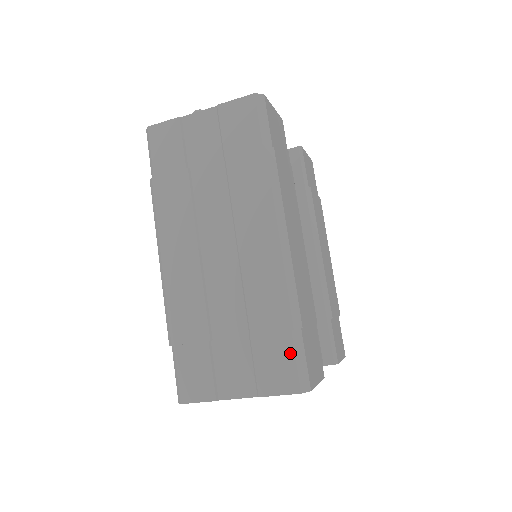
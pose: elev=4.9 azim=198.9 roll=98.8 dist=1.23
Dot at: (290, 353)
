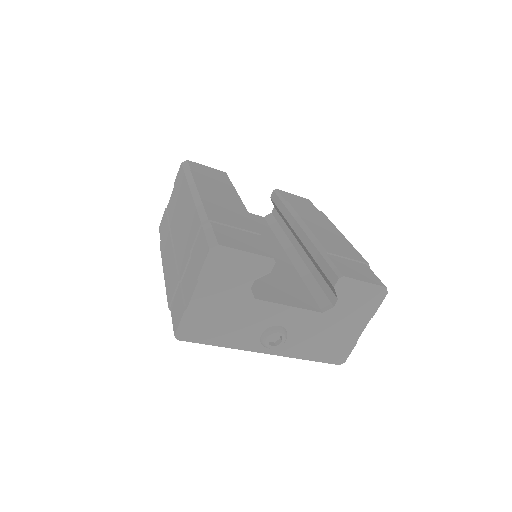
Dot at: (203, 237)
